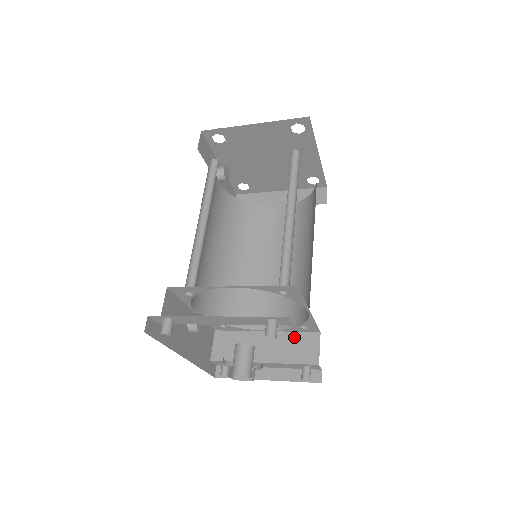
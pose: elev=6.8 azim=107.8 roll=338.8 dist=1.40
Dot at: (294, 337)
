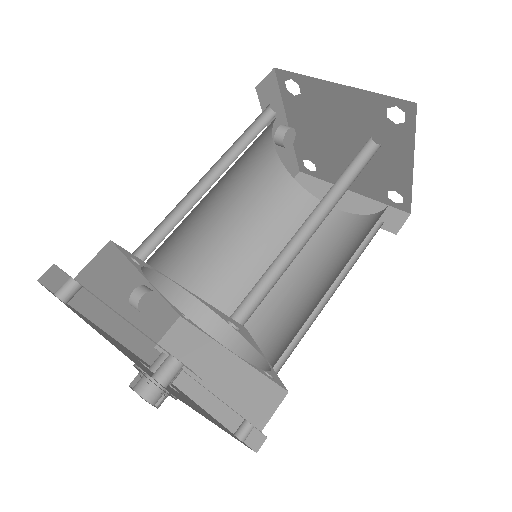
Dot at: (255, 378)
